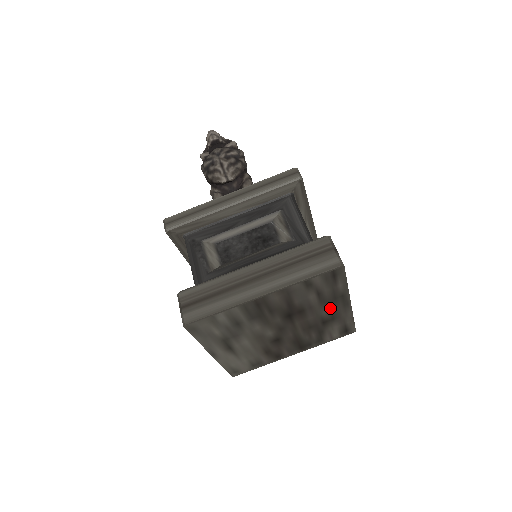
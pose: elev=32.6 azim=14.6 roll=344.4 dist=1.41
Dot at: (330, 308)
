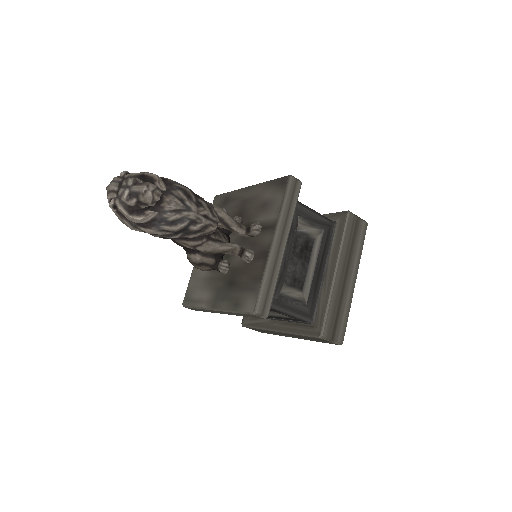
Dot at: occluded
